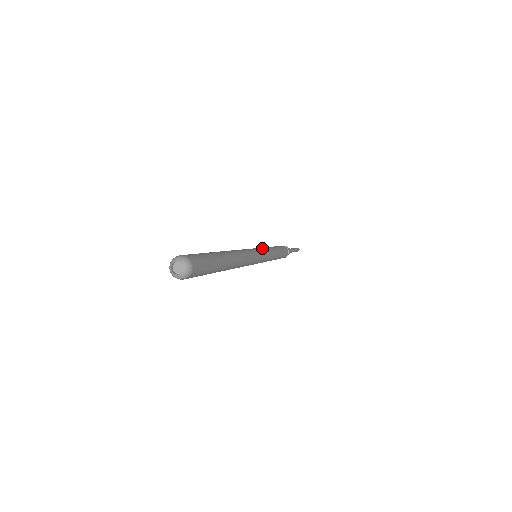
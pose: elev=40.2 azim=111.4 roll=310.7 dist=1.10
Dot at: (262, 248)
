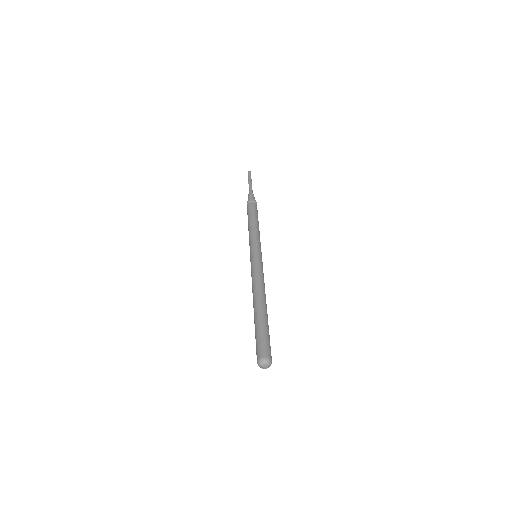
Dot at: occluded
